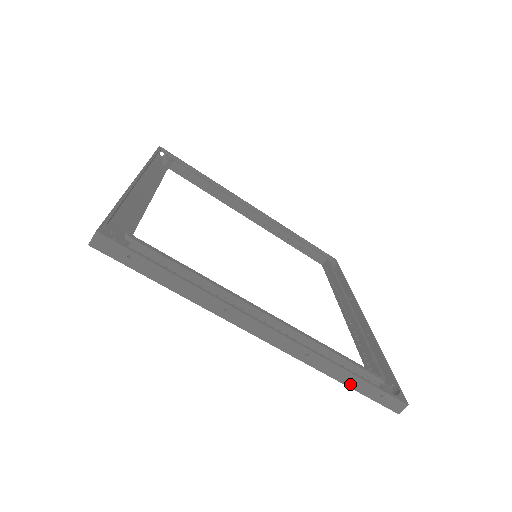
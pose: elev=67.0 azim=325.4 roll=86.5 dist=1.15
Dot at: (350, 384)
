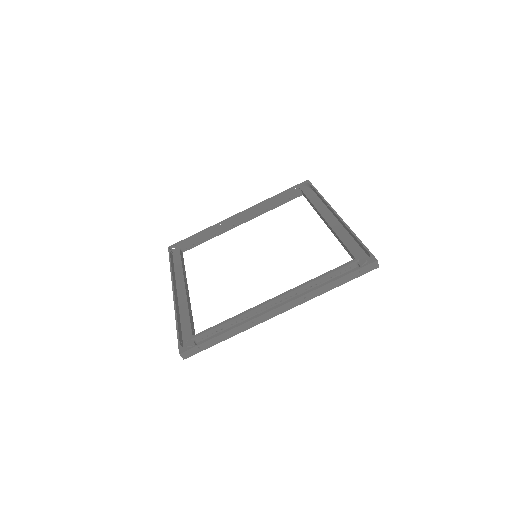
Dot at: (339, 284)
